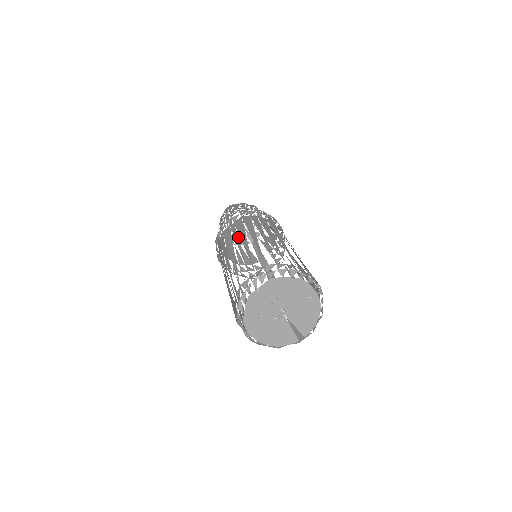
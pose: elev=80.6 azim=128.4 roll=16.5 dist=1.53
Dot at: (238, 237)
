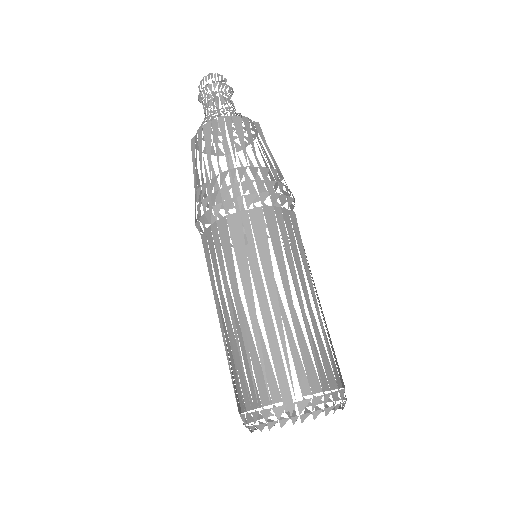
Dot at: occluded
